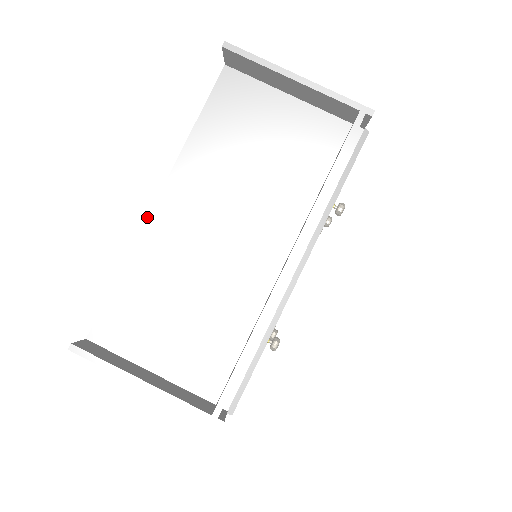
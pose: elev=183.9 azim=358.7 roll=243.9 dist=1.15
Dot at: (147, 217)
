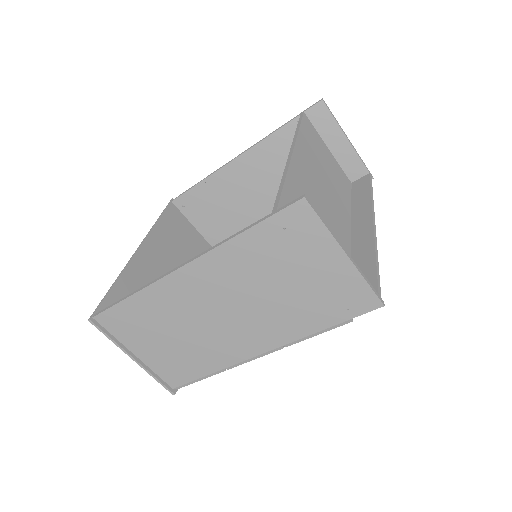
Dot at: (291, 156)
